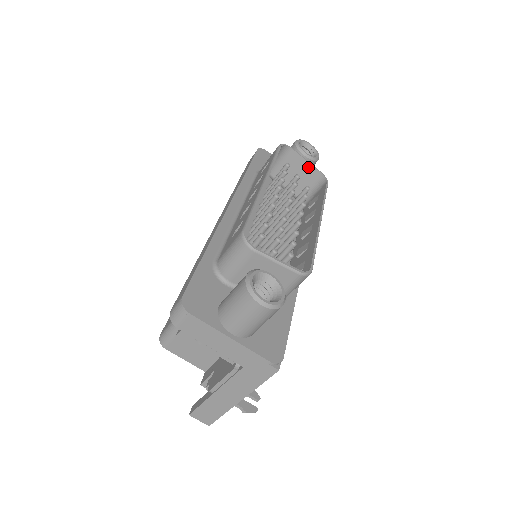
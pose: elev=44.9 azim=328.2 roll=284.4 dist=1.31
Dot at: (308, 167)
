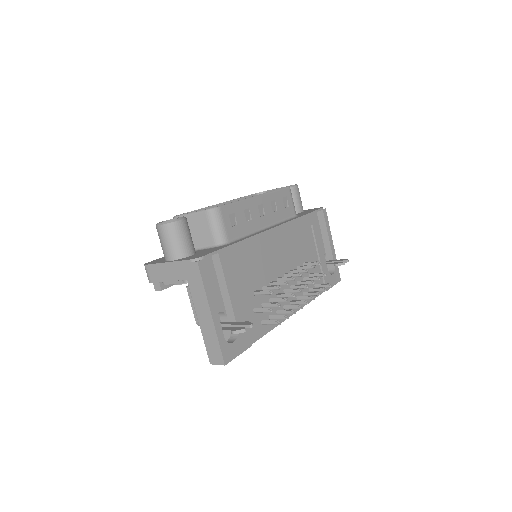
Dot at: occluded
